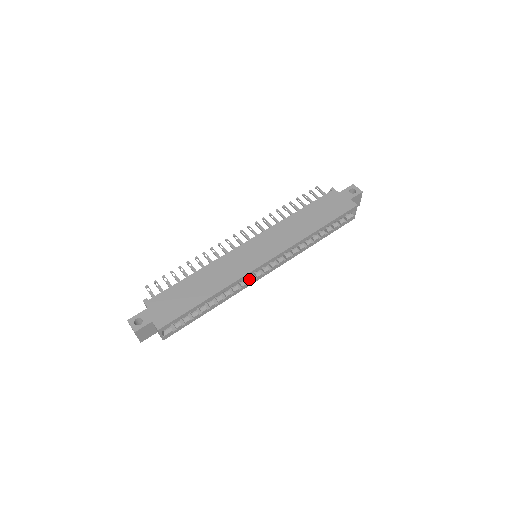
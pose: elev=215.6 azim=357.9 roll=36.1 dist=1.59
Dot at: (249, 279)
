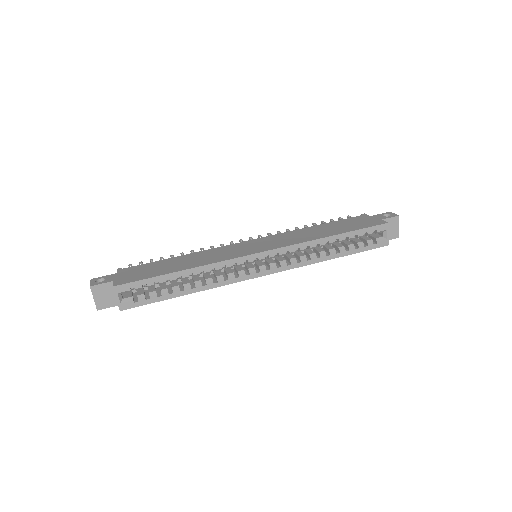
Dot at: (239, 272)
